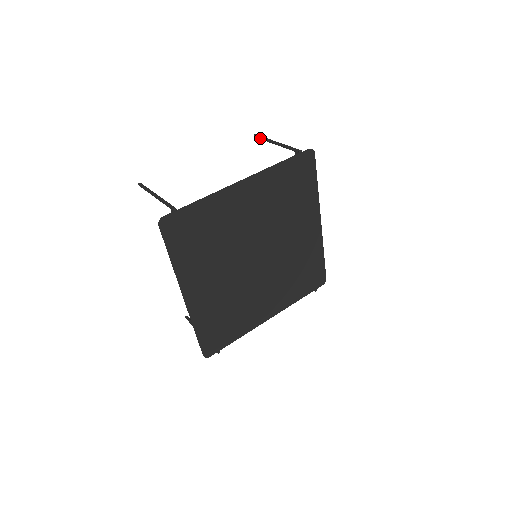
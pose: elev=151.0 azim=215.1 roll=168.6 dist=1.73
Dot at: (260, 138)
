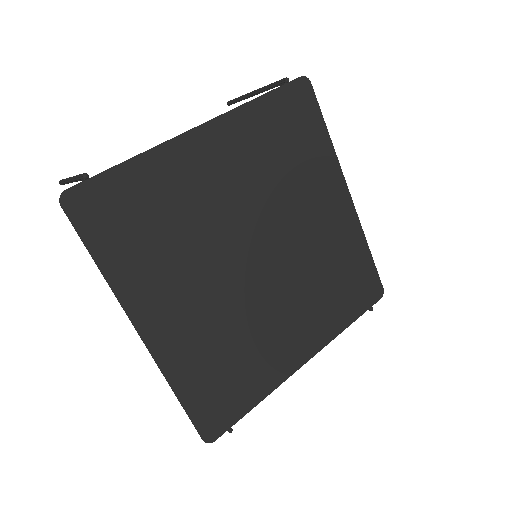
Dot at: (235, 101)
